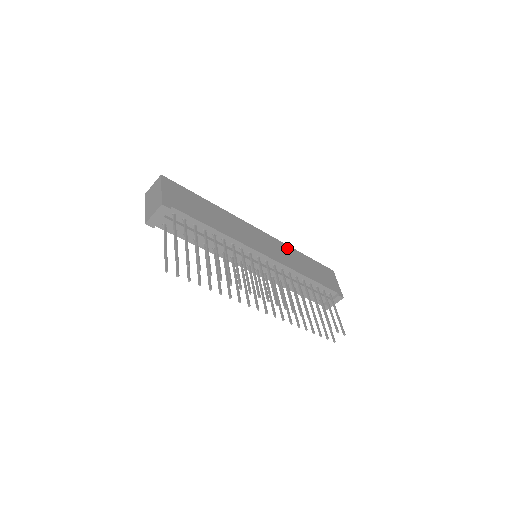
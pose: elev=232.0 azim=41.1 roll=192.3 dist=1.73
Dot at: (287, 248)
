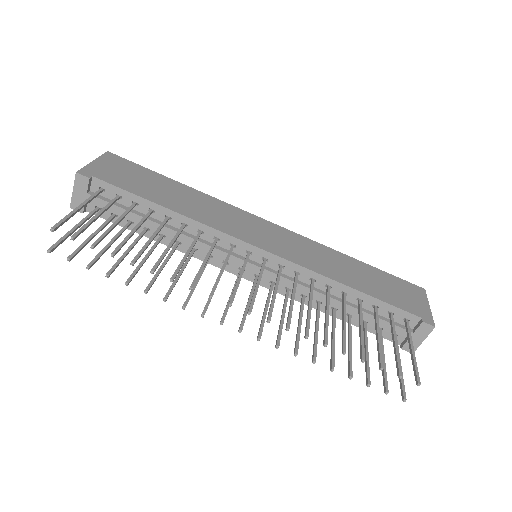
Dot at: (320, 248)
